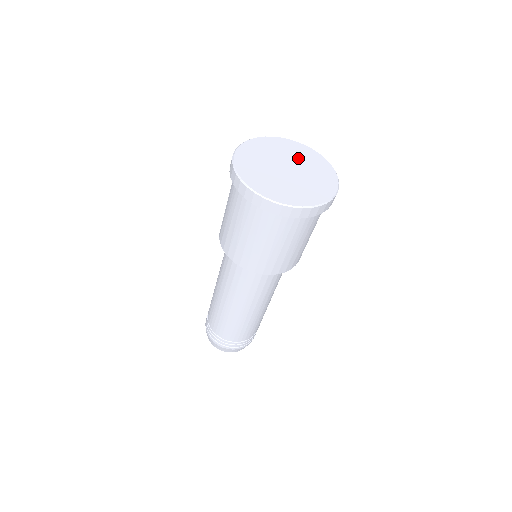
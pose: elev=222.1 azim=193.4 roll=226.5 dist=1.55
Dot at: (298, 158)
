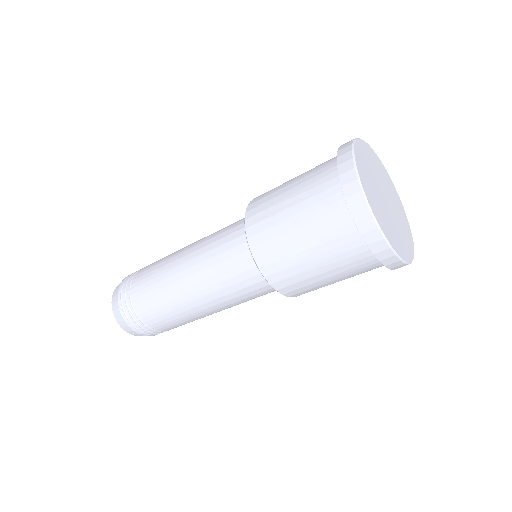
Dot at: (387, 186)
